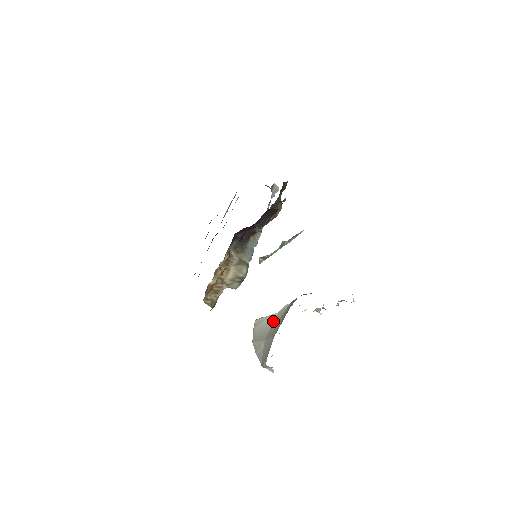
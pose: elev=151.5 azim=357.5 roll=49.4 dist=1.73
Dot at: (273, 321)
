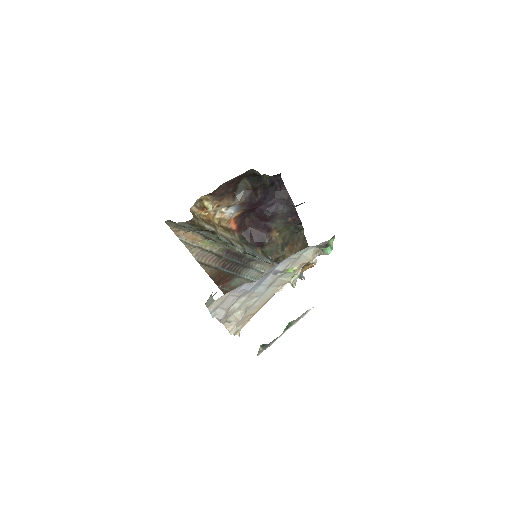
Dot at: occluded
